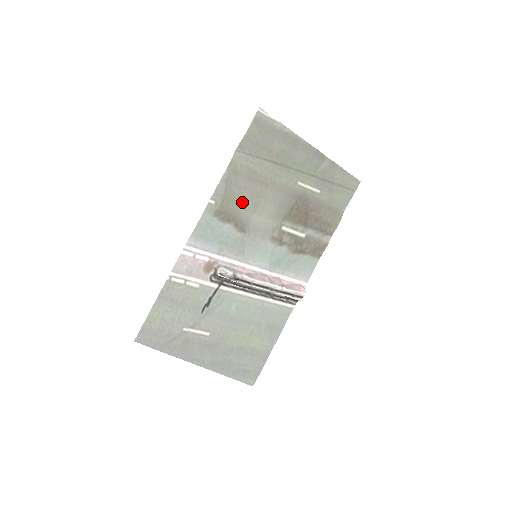
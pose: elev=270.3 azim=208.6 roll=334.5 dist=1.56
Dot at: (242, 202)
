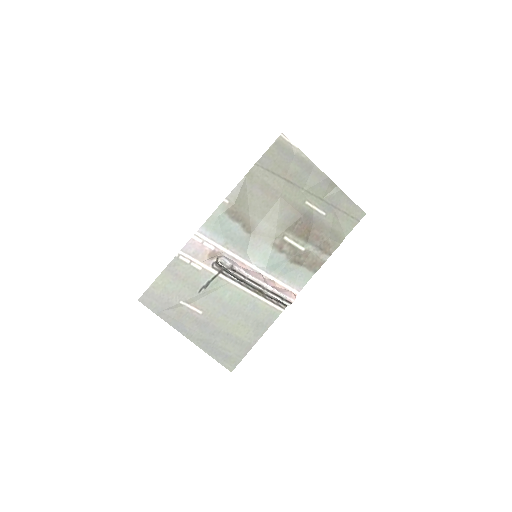
Dot at: (252, 207)
